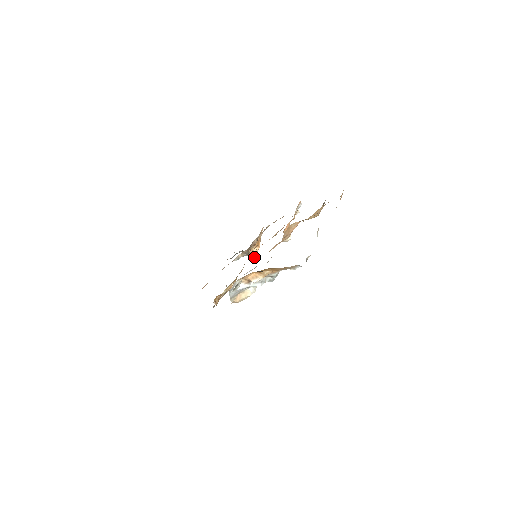
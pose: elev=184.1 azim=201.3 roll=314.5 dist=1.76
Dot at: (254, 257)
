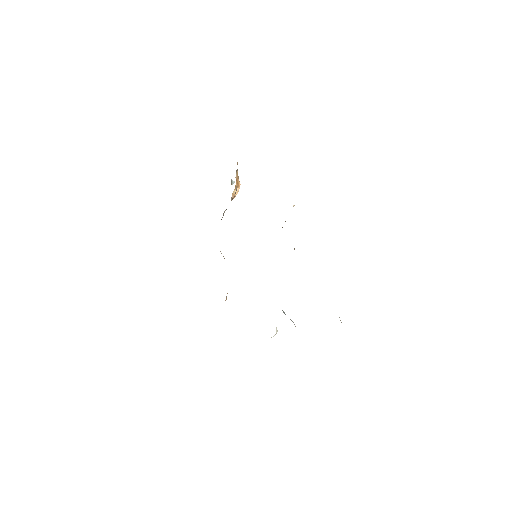
Dot at: occluded
